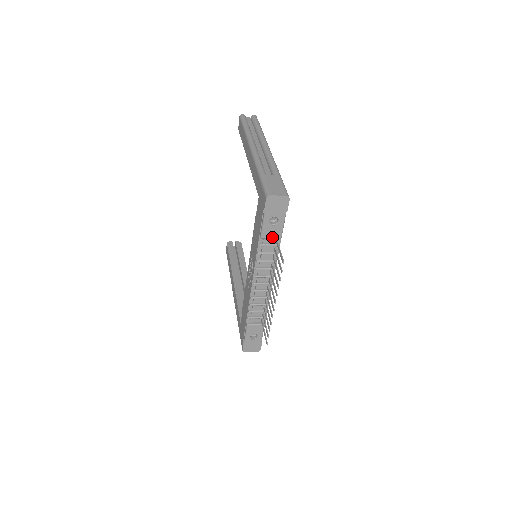
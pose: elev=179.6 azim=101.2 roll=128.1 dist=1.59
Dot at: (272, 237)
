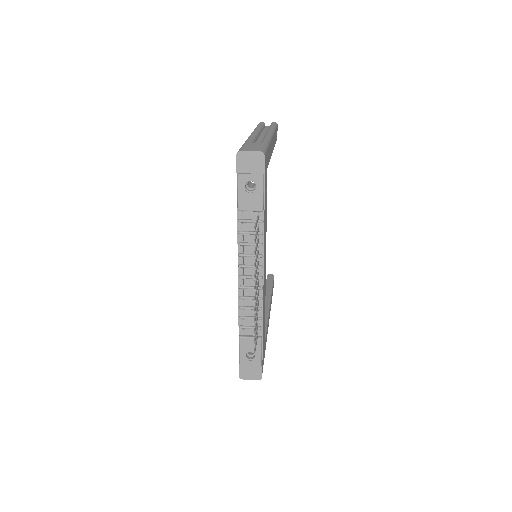
Dot at: (251, 209)
